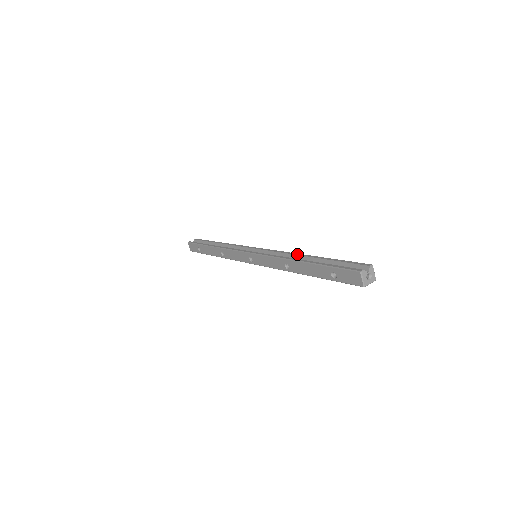
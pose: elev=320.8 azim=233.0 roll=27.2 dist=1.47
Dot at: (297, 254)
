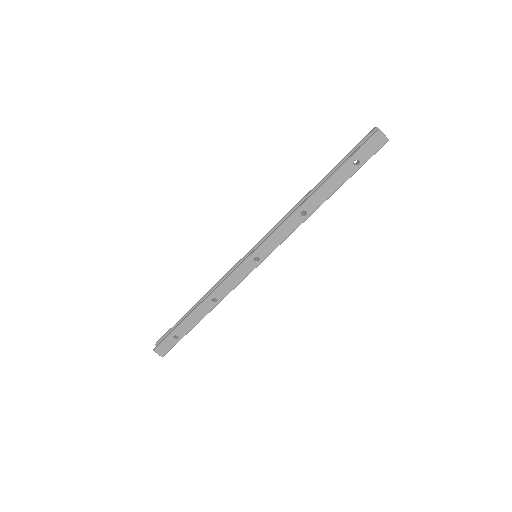
Dot at: (300, 201)
